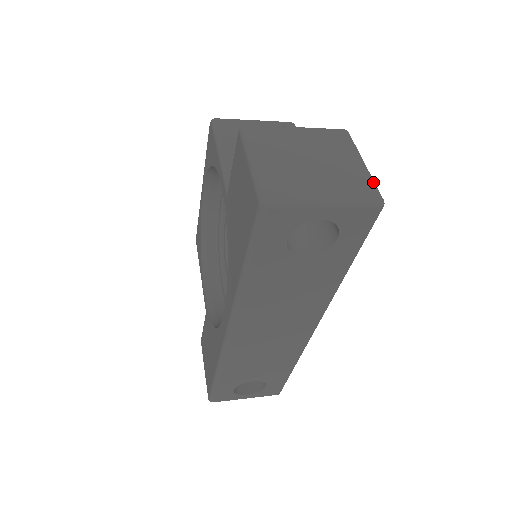
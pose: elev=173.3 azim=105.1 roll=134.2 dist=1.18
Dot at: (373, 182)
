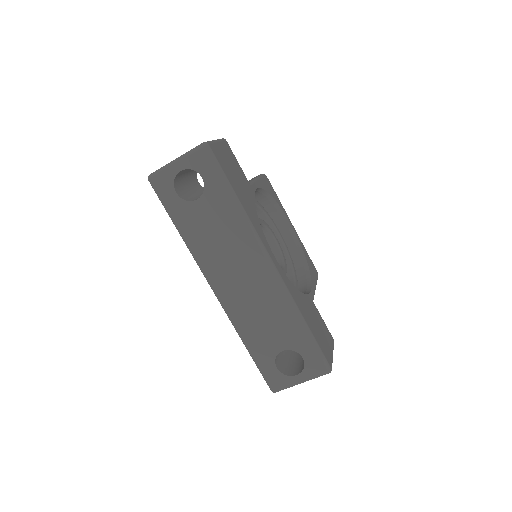
Dot at: (208, 141)
